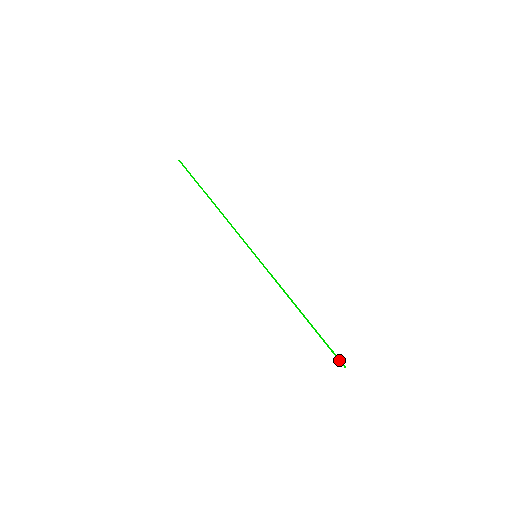
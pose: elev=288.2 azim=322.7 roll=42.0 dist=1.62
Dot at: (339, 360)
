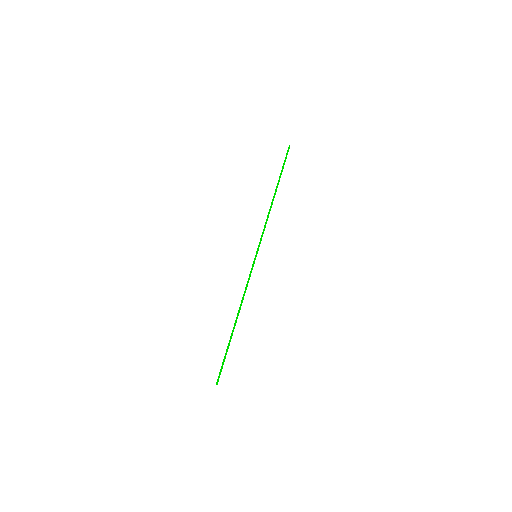
Dot at: (219, 375)
